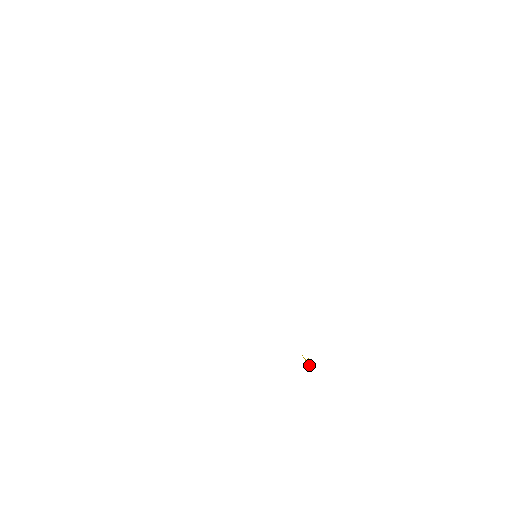
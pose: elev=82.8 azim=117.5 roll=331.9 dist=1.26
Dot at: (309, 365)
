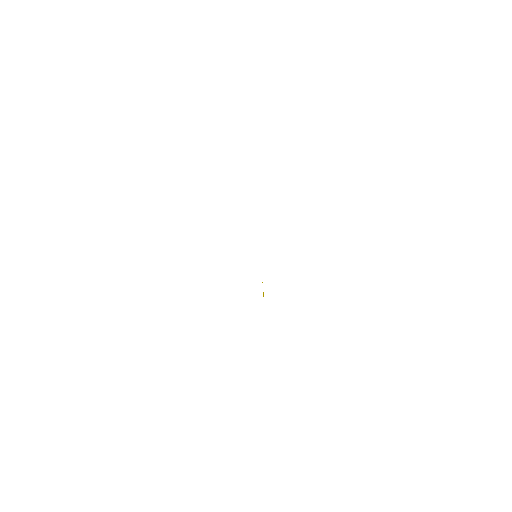
Dot at: (263, 293)
